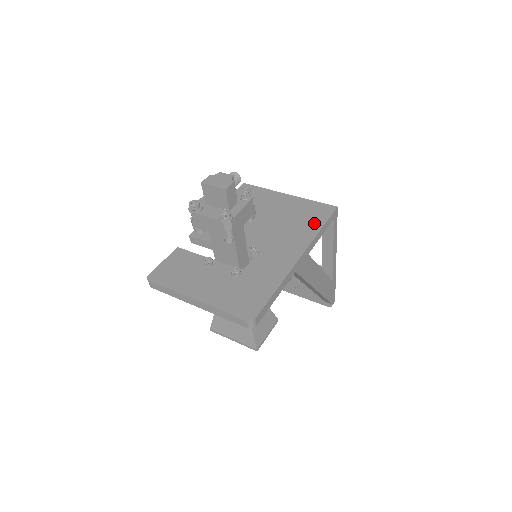
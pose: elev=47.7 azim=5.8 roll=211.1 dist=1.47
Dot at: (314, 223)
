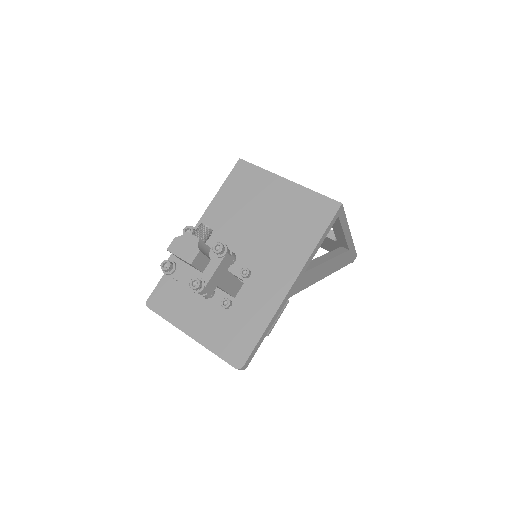
Dot at: (312, 231)
